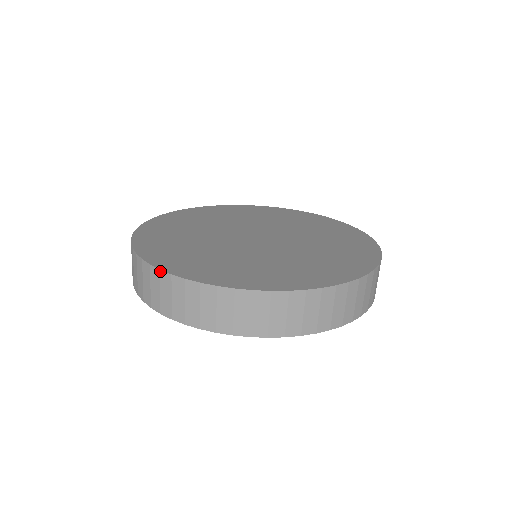
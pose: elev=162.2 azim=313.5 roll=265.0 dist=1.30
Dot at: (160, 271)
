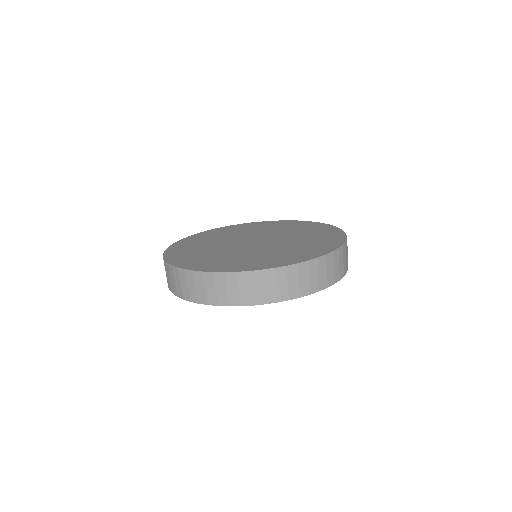
Dot at: (165, 262)
